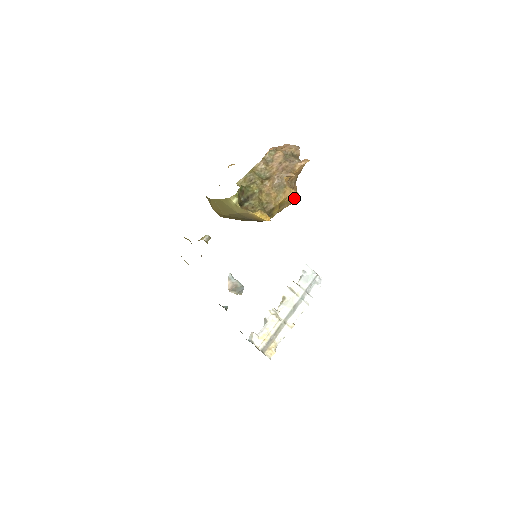
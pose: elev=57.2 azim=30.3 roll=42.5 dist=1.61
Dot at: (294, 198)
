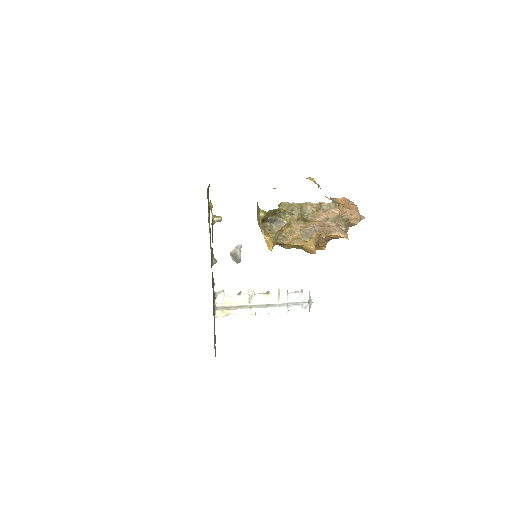
Dot at: (310, 251)
